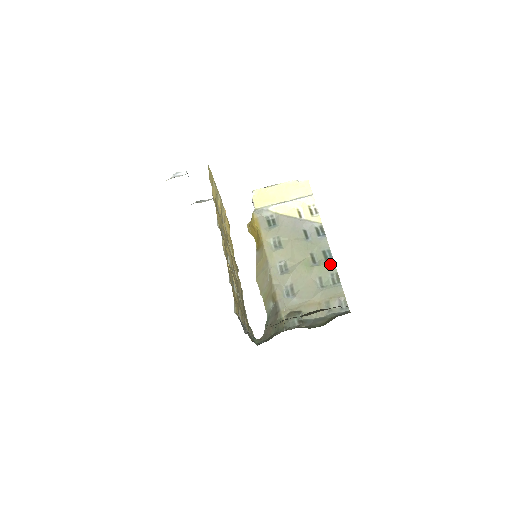
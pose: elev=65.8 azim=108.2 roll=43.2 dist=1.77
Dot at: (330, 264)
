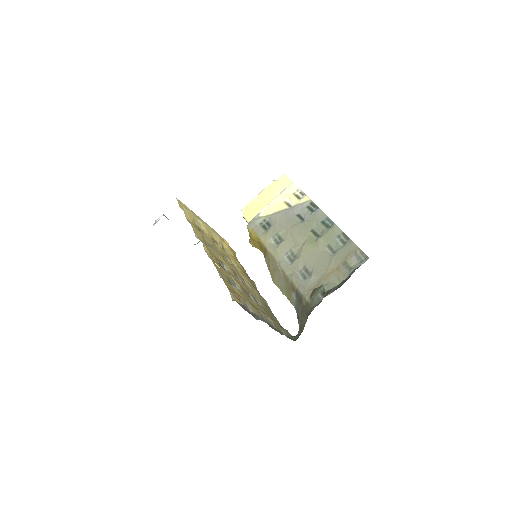
Dot at: (332, 228)
